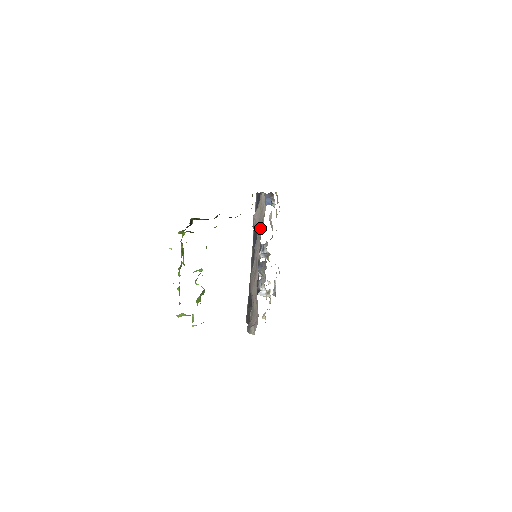
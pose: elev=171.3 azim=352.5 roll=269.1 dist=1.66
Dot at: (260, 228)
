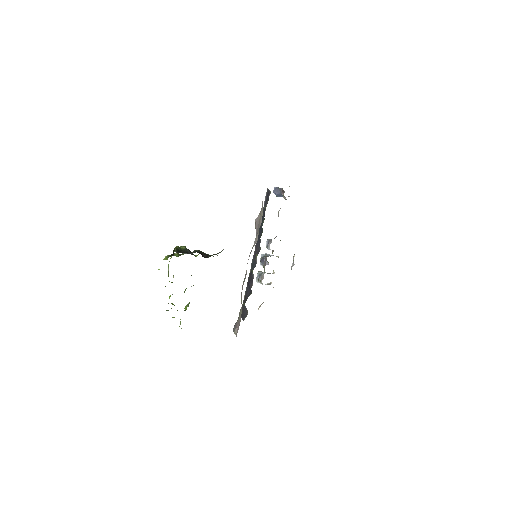
Dot at: (256, 238)
